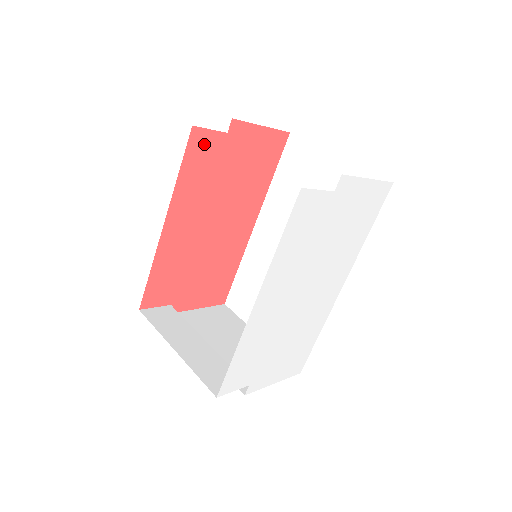
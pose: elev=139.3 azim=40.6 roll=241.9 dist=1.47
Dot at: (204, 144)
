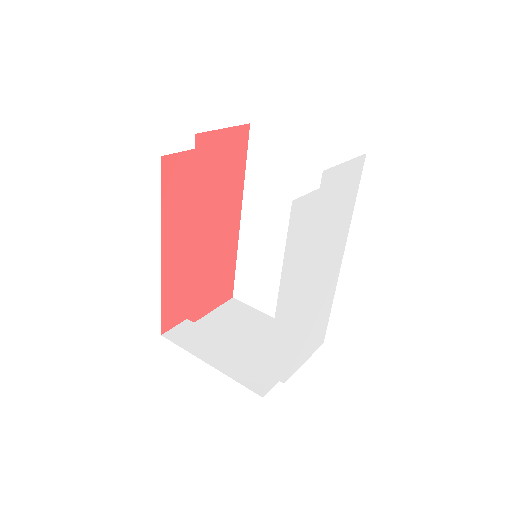
Dot at: (176, 168)
